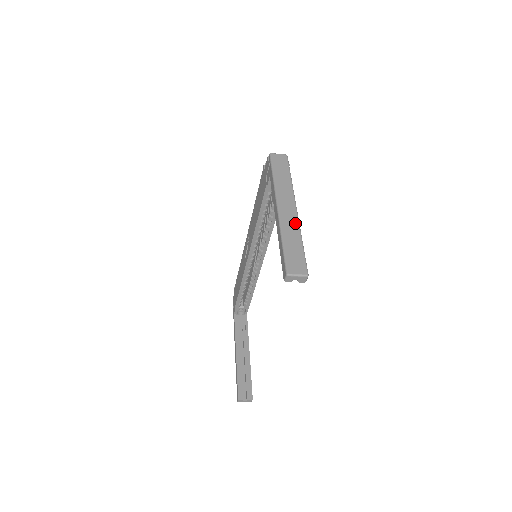
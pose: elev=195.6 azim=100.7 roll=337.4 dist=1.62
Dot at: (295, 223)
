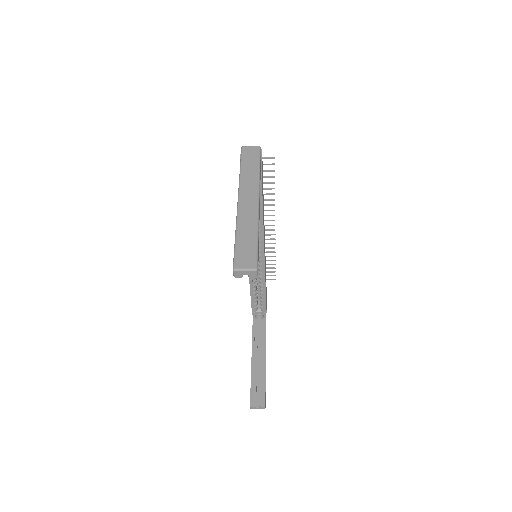
Dot at: (253, 215)
